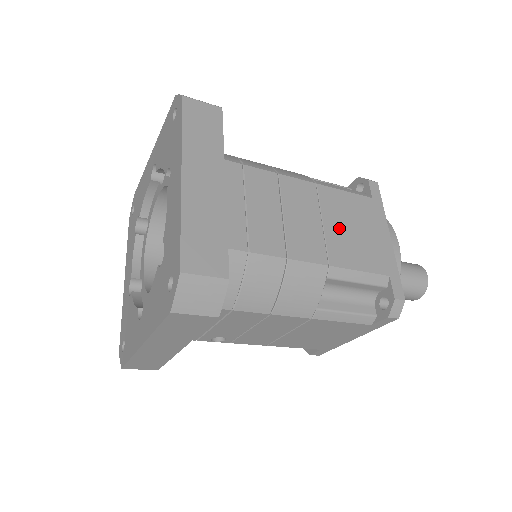
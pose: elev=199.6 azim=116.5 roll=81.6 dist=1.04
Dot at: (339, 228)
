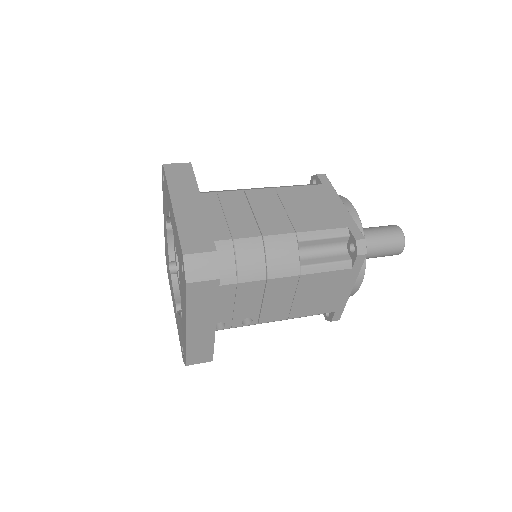
Dot at: (299, 209)
